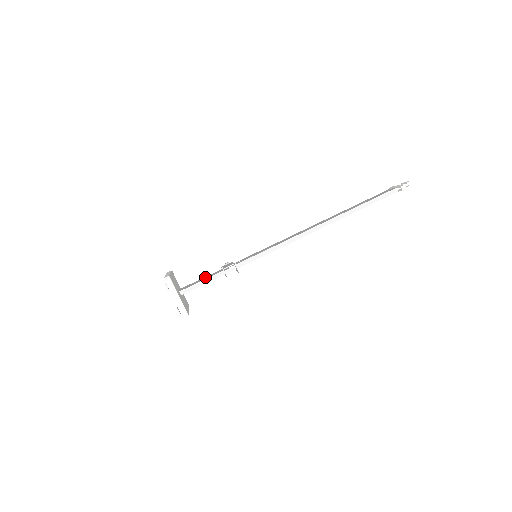
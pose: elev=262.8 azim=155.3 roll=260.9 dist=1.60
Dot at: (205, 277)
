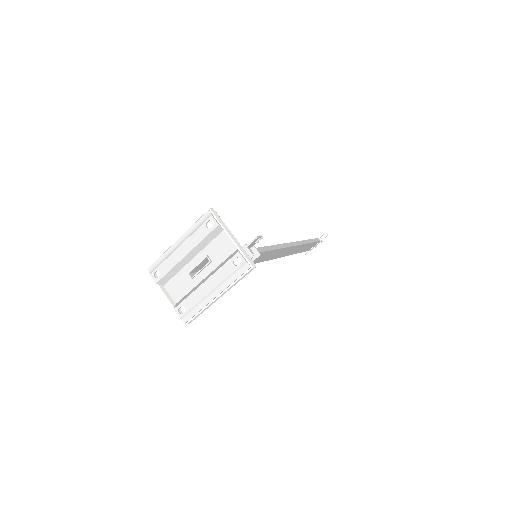
Dot at: occluded
